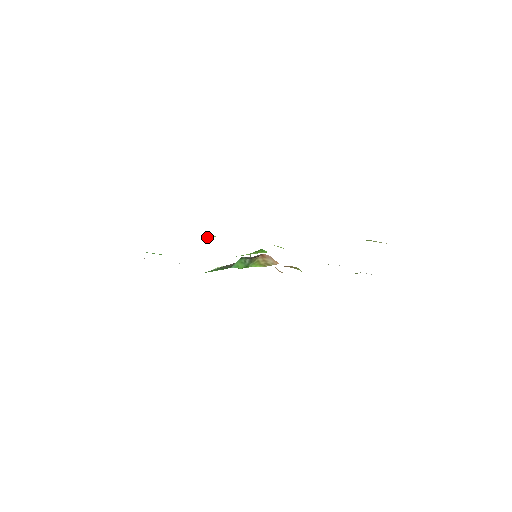
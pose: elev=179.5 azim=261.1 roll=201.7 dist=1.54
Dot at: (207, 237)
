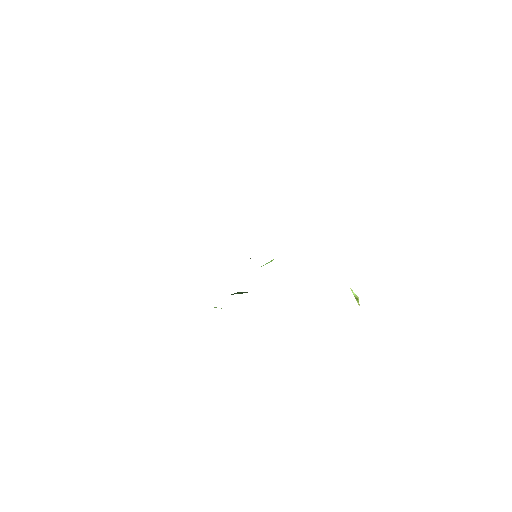
Dot at: occluded
